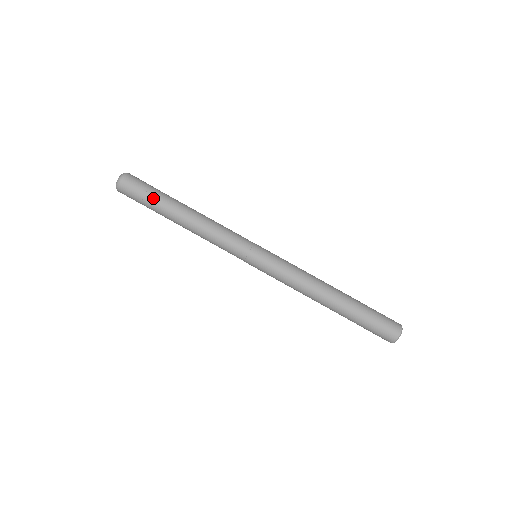
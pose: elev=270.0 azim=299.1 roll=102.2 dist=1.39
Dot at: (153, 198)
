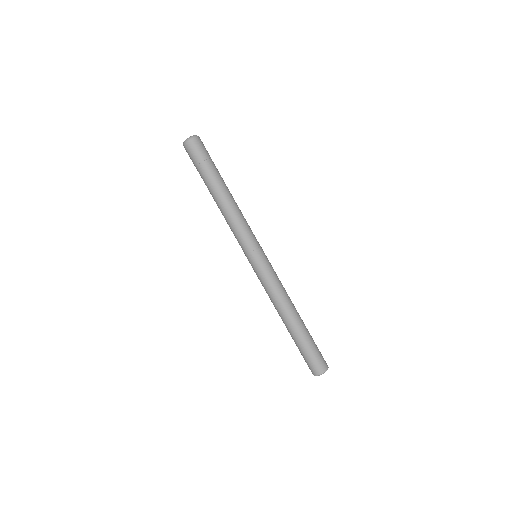
Dot at: (206, 169)
